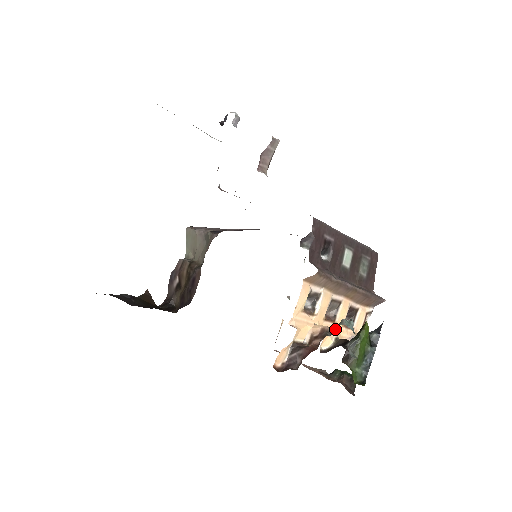
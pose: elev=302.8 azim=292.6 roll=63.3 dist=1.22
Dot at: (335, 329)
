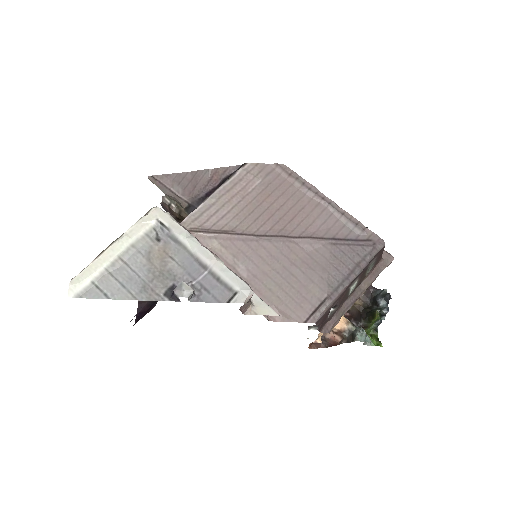
Dot at: occluded
